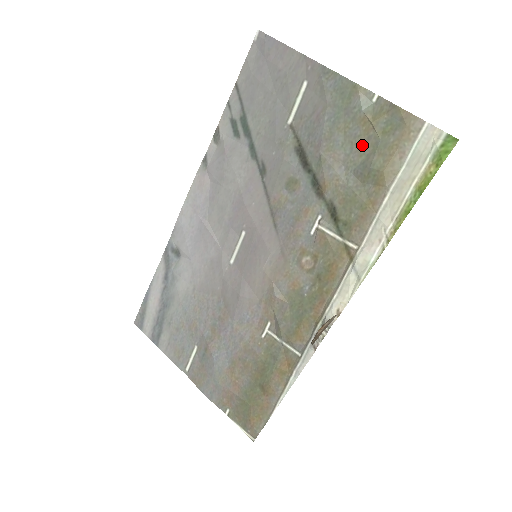
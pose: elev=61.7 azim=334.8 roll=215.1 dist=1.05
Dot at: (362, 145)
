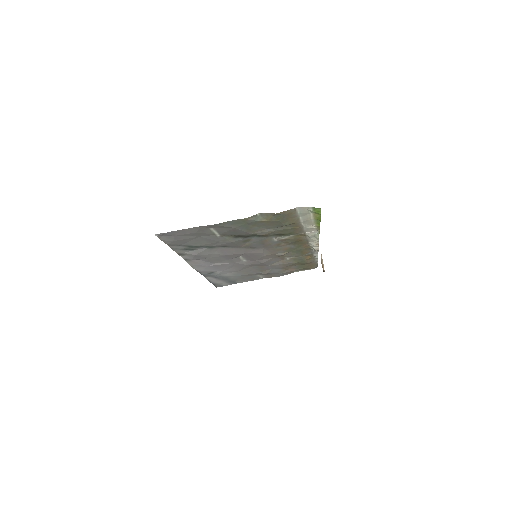
Dot at: (271, 224)
